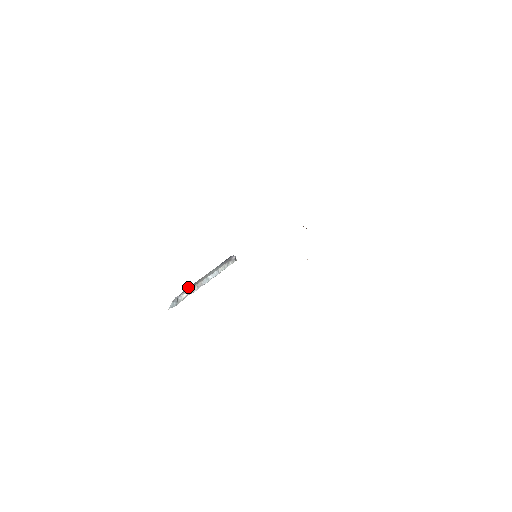
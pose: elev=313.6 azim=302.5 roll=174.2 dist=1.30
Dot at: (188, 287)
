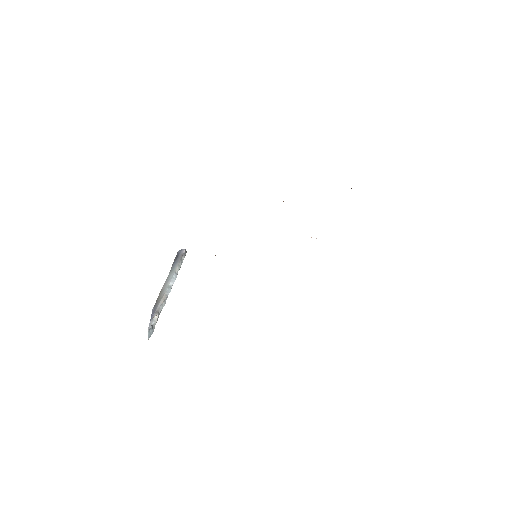
Dot at: (154, 306)
